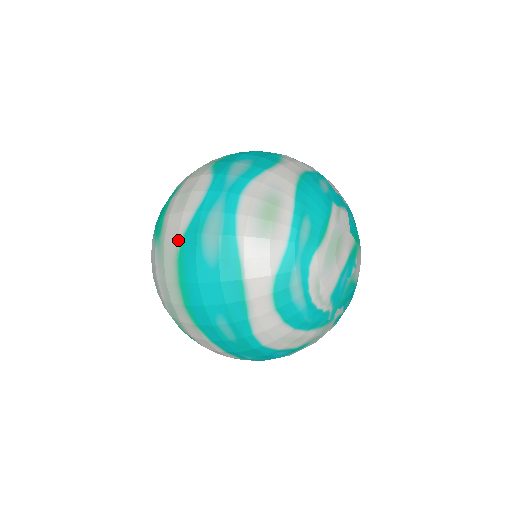
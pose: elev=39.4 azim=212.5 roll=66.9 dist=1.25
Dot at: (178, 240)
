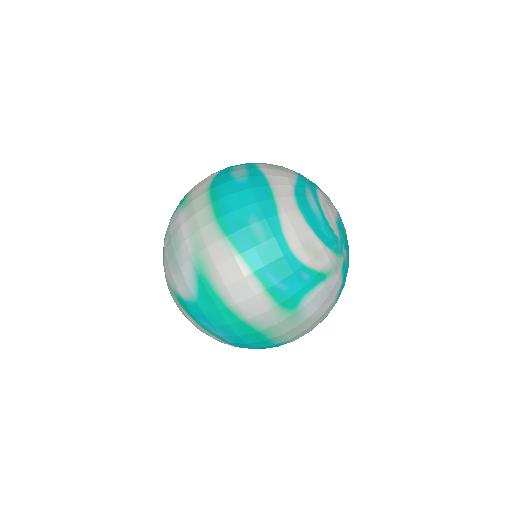
Dot at: (208, 183)
